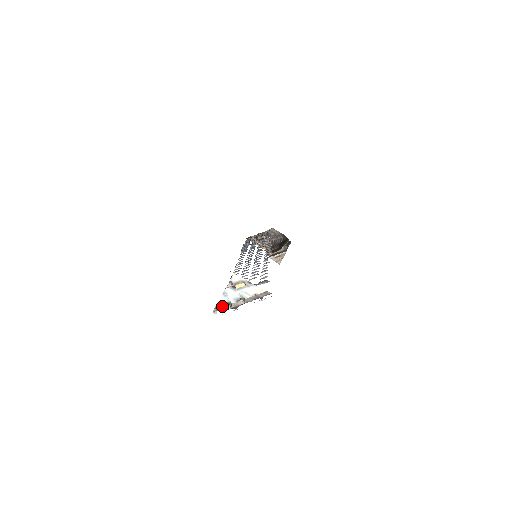
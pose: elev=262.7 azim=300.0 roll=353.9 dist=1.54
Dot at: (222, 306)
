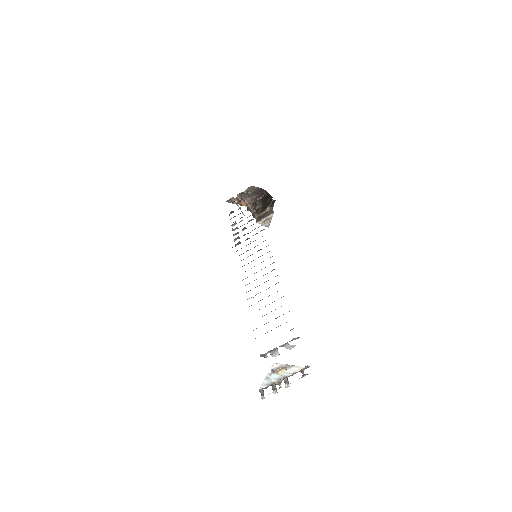
Dot at: (266, 386)
